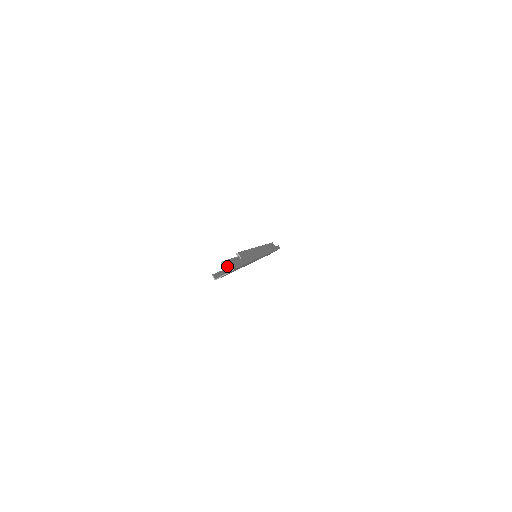
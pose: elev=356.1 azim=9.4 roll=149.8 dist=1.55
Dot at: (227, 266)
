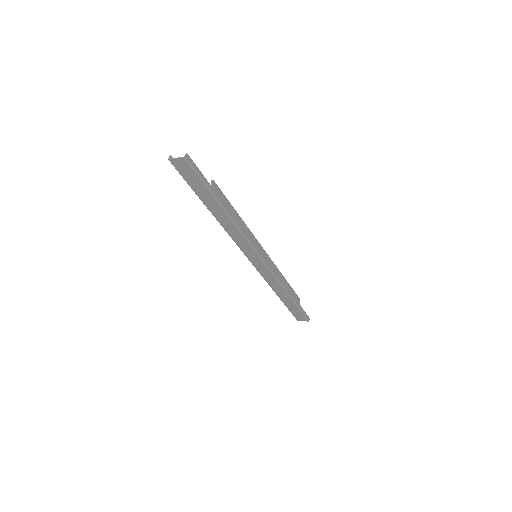
Dot at: occluded
